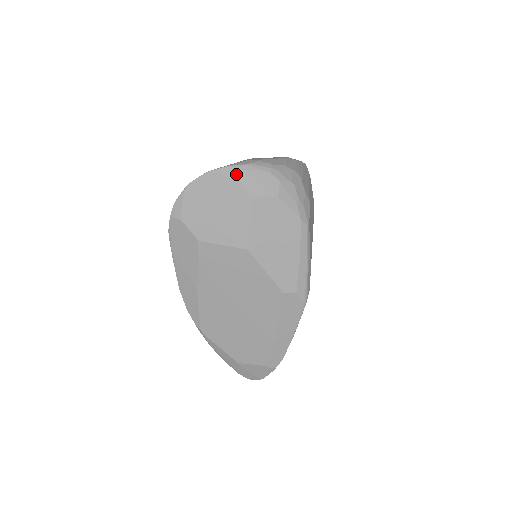
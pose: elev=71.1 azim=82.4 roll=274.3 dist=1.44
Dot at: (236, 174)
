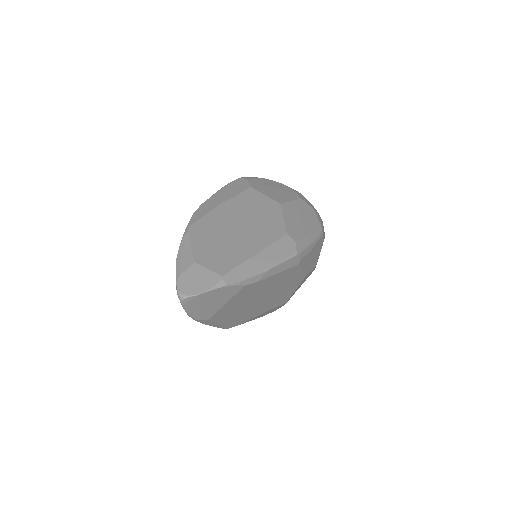
Dot at: (296, 191)
